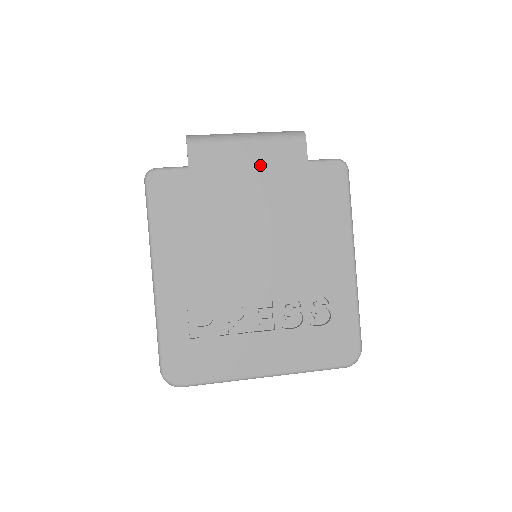
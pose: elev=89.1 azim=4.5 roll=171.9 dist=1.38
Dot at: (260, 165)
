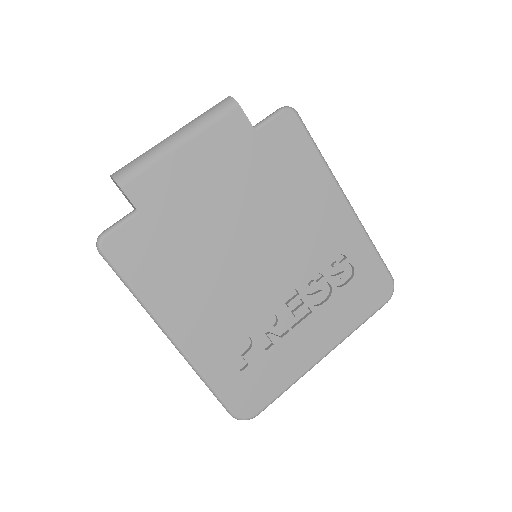
Dot at: (209, 163)
